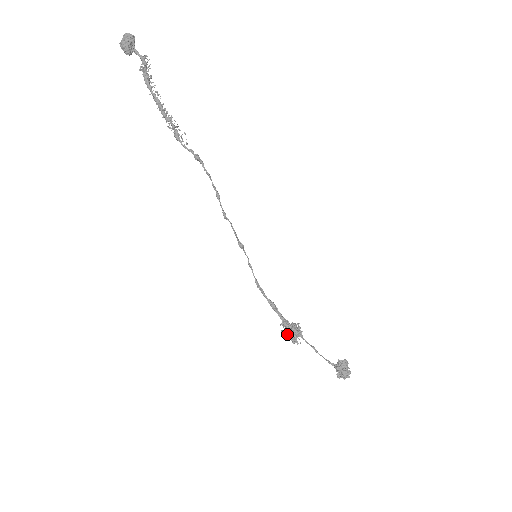
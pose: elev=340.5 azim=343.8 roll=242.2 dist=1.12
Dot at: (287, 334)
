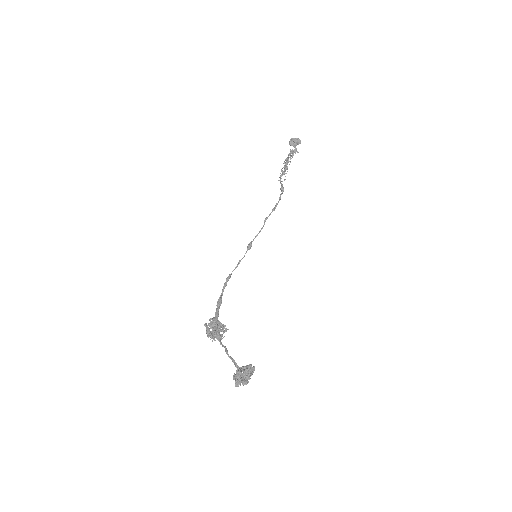
Dot at: (208, 329)
